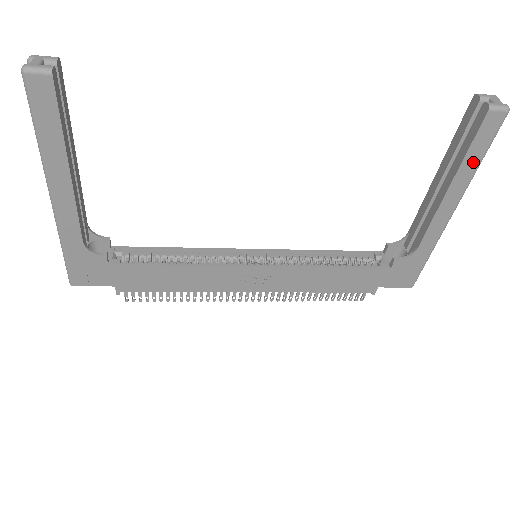
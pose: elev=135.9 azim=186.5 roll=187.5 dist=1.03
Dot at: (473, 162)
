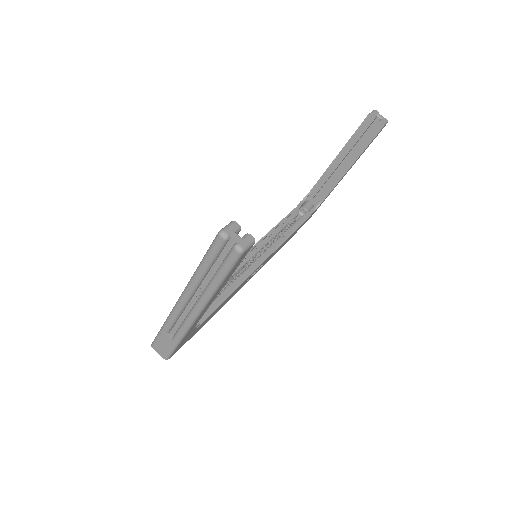
Dot at: occluded
